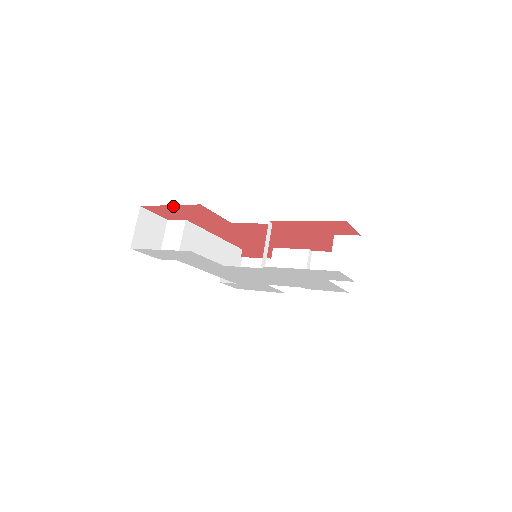
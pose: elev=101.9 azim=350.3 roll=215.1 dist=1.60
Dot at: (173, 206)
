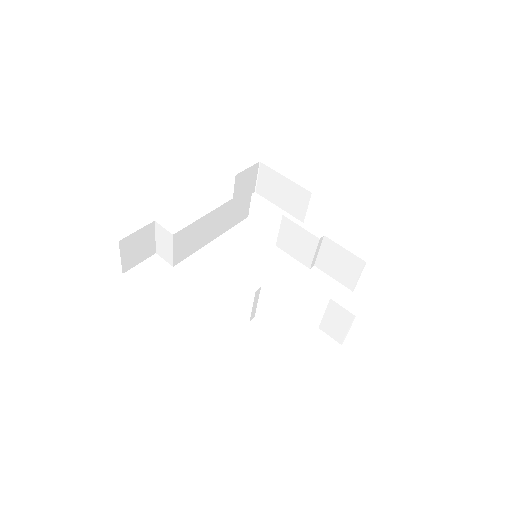
Dot at: occluded
